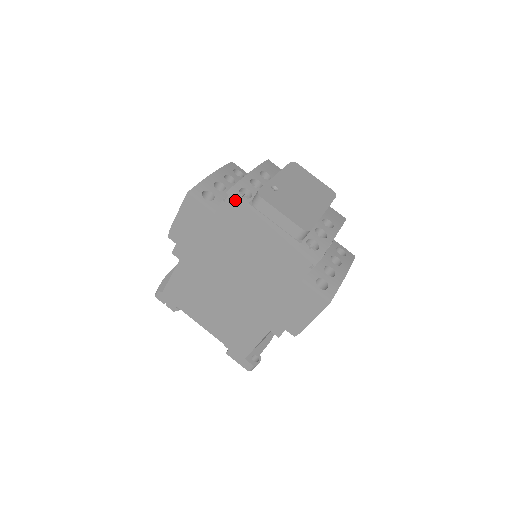
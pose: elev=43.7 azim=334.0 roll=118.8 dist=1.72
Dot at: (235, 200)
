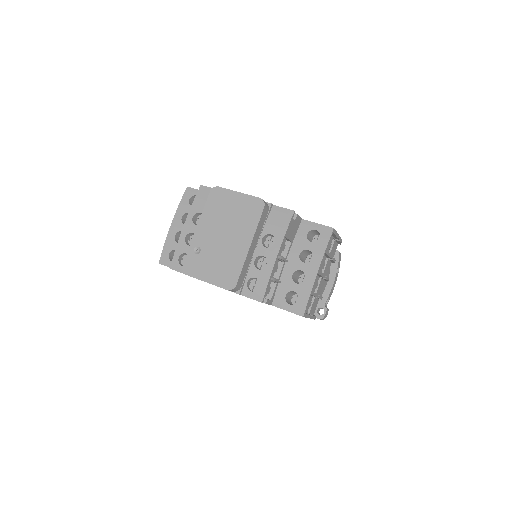
Dot at: occluded
